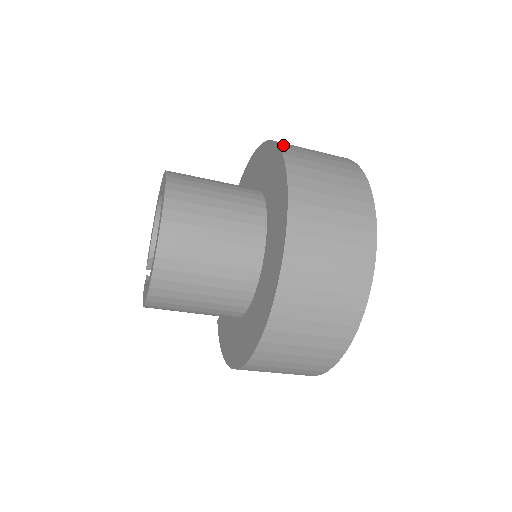
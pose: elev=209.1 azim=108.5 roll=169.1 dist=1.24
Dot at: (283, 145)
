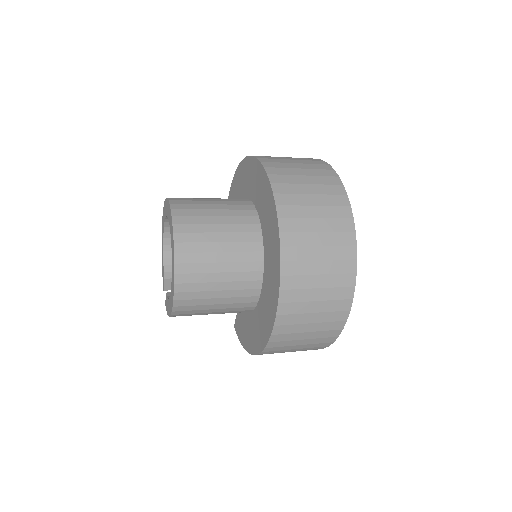
Dot at: (259, 156)
